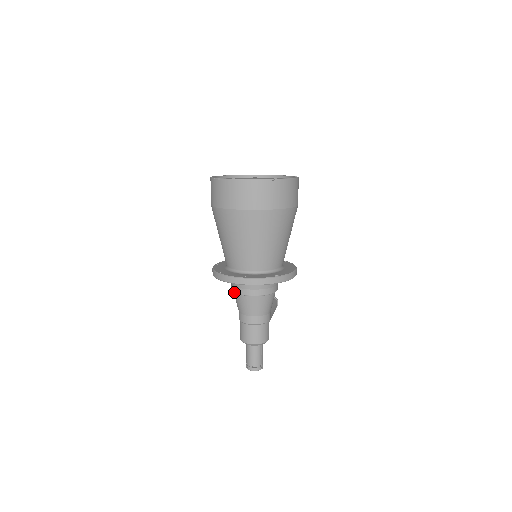
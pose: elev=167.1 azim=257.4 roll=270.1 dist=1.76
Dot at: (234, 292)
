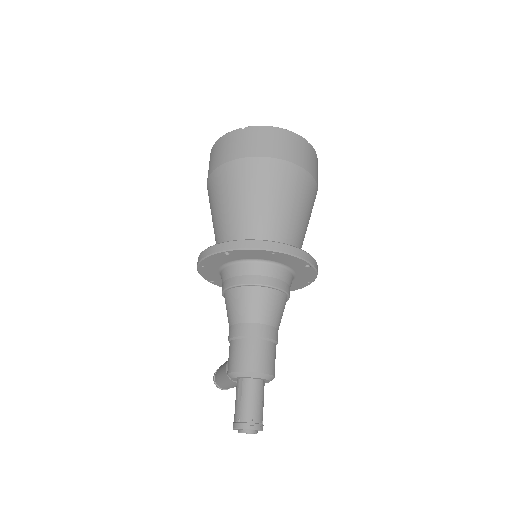
Dot at: (237, 285)
